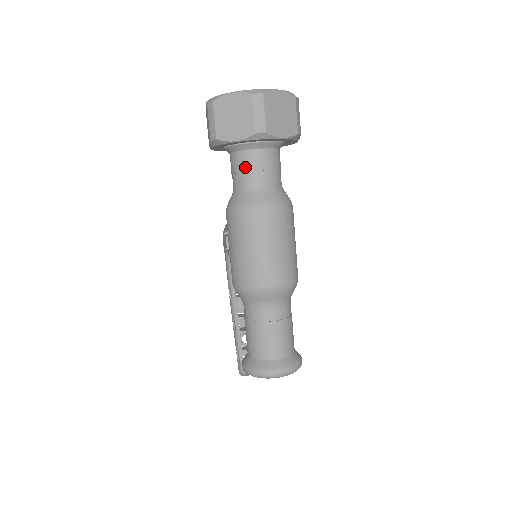
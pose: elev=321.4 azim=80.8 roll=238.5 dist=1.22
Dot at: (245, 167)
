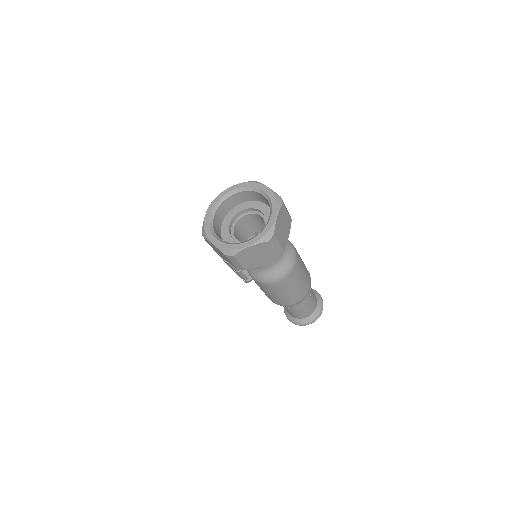
Dot at: occluded
